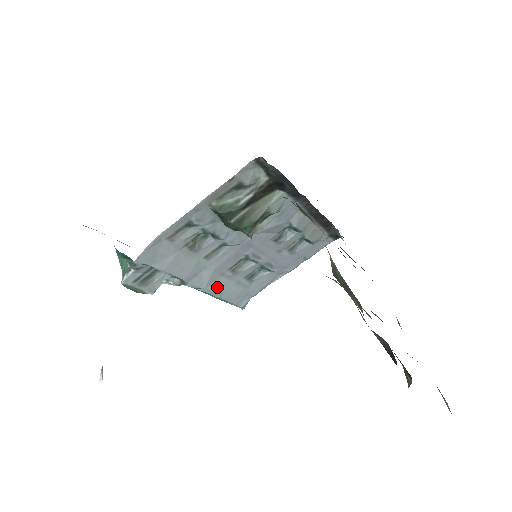
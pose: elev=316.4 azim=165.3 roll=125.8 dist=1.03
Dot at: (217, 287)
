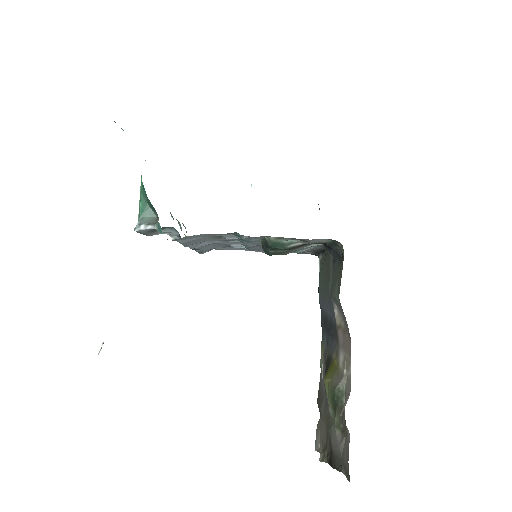
Dot at: (202, 247)
